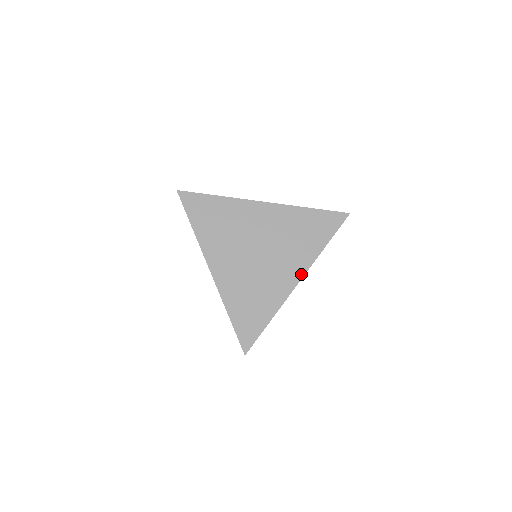
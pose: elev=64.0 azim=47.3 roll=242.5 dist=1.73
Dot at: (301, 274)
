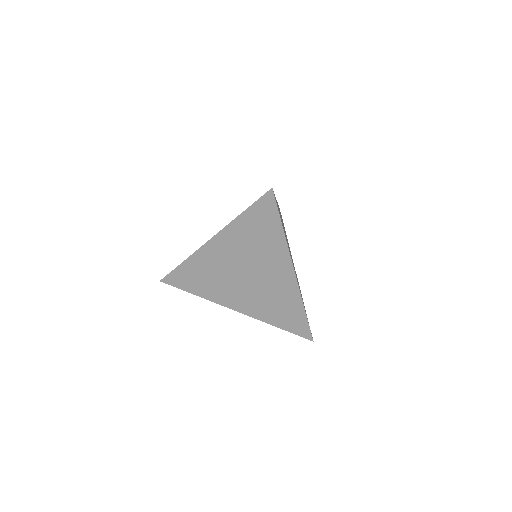
Dot at: (243, 311)
